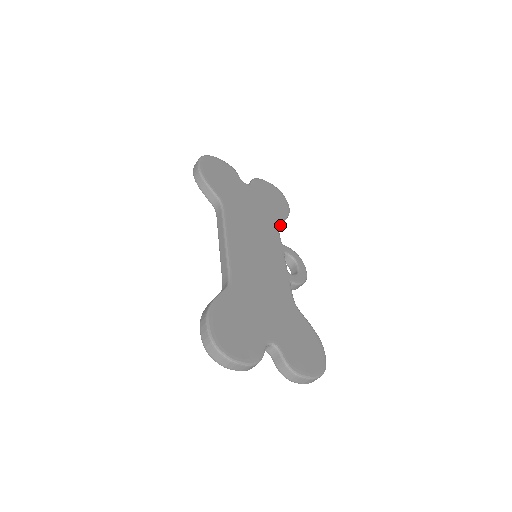
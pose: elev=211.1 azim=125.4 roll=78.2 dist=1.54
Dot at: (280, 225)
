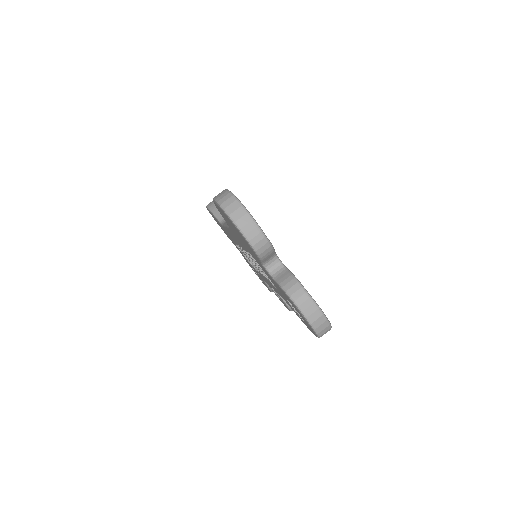
Dot at: occluded
